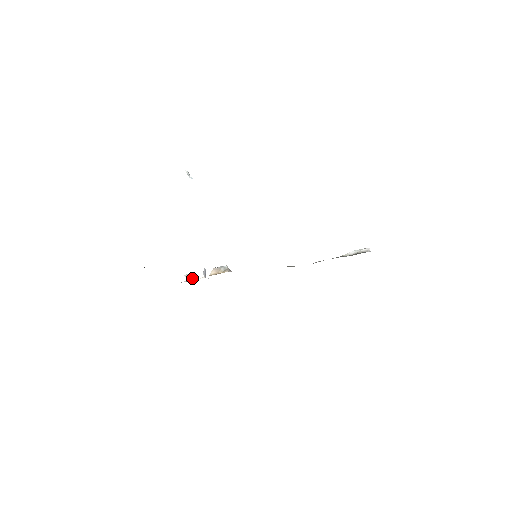
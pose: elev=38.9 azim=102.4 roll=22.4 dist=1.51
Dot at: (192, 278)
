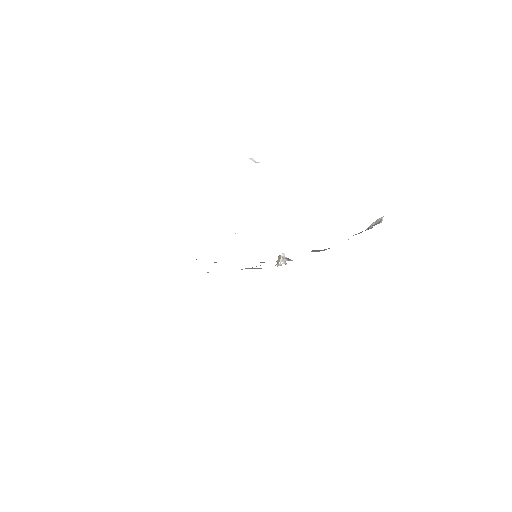
Dot at: (278, 265)
